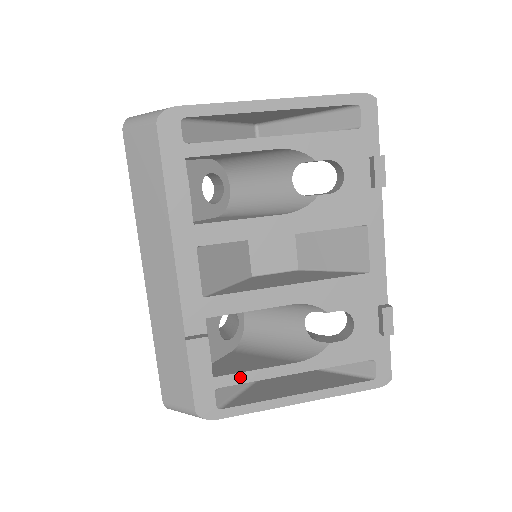
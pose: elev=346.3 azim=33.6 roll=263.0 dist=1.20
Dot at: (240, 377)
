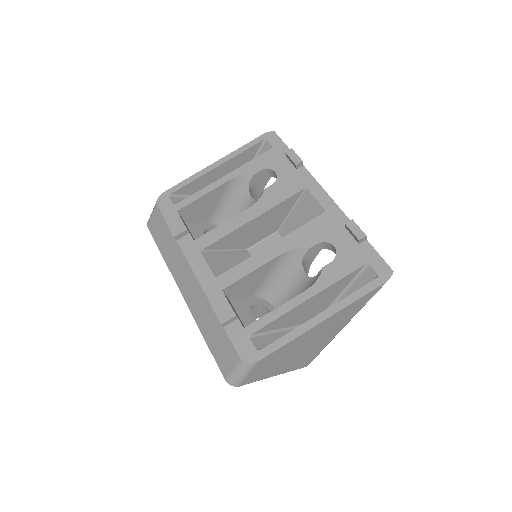
Dot at: (264, 320)
